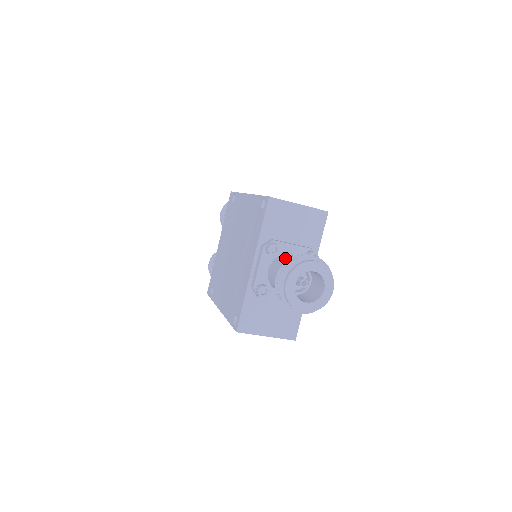
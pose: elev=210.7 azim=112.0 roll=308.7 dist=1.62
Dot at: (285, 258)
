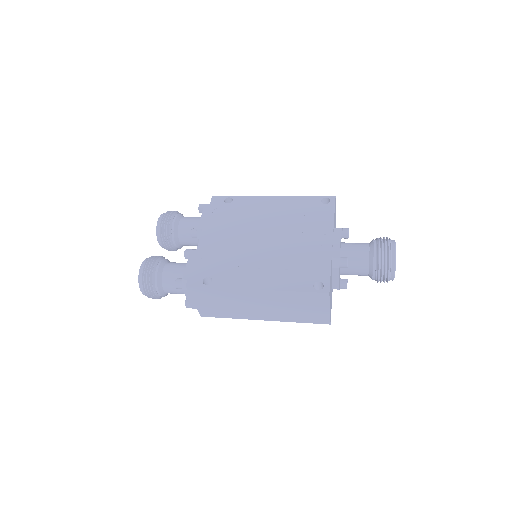
Dot at: occluded
